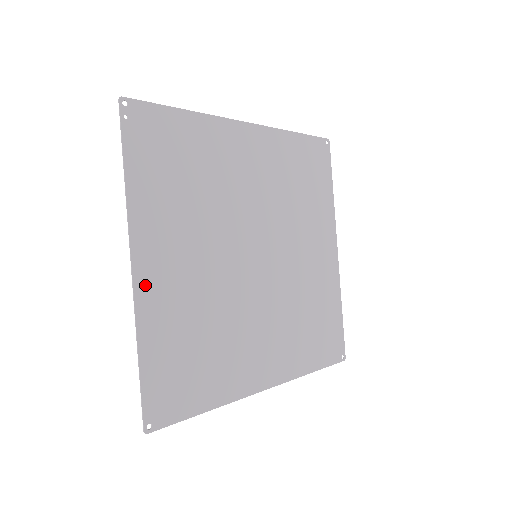
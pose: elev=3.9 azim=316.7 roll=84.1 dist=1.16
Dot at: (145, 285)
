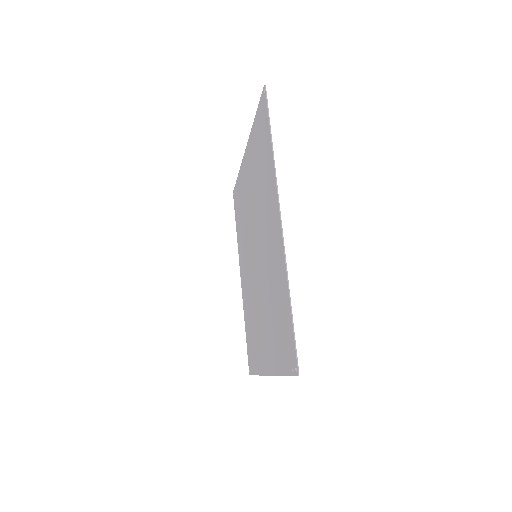
Dot at: (264, 366)
